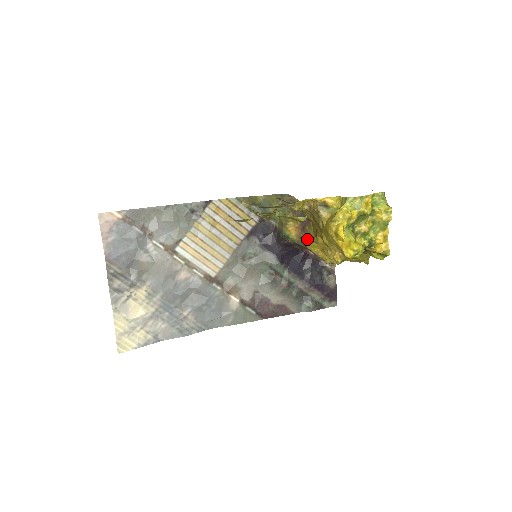
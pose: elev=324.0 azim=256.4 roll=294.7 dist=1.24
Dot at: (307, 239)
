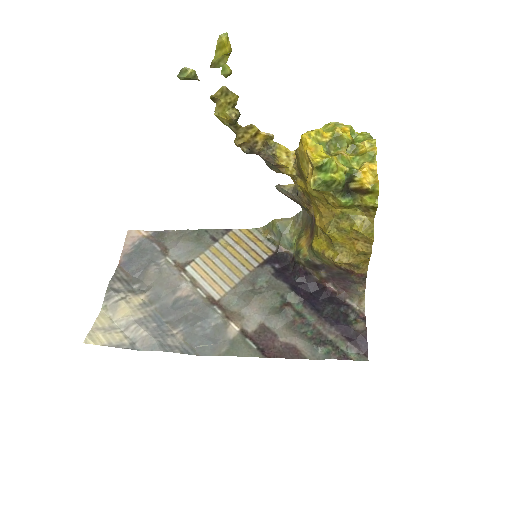
Dot at: (313, 239)
